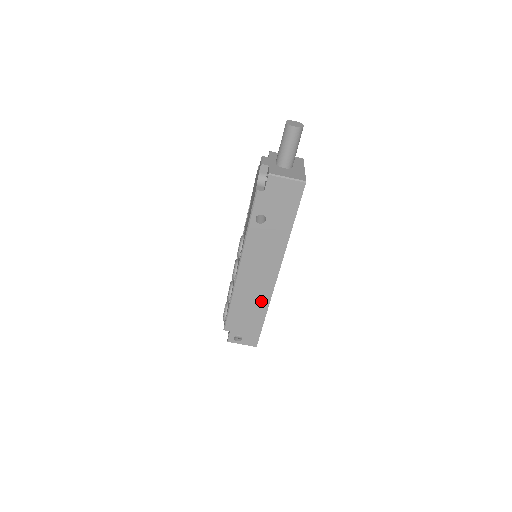
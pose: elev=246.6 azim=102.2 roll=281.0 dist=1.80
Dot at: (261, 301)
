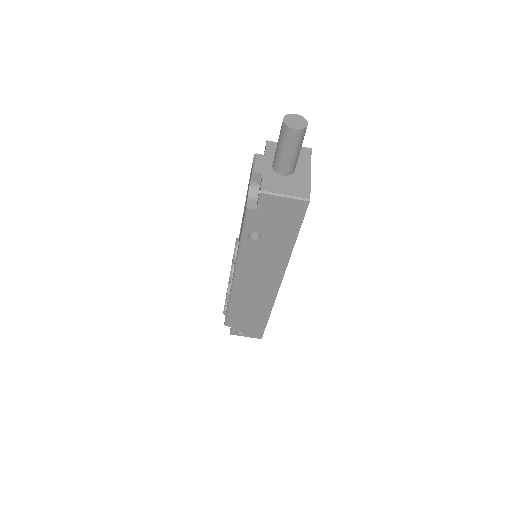
Dot at: (263, 305)
